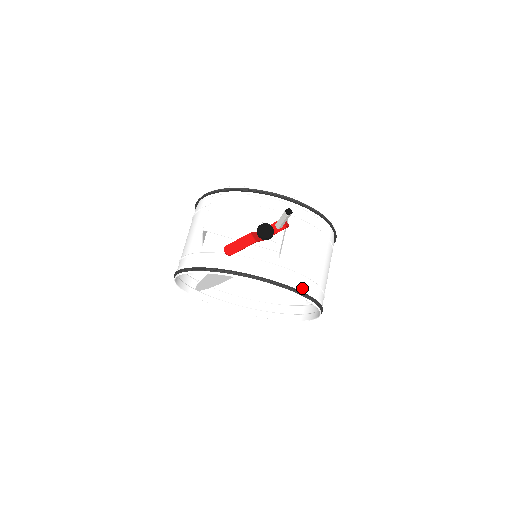
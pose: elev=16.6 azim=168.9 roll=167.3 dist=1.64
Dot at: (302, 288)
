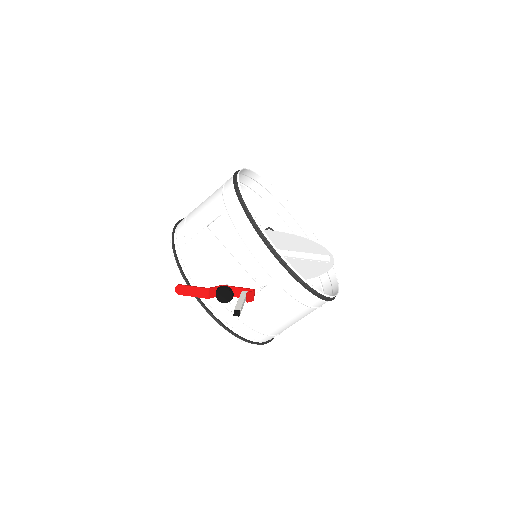
Dot at: (244, 335)
